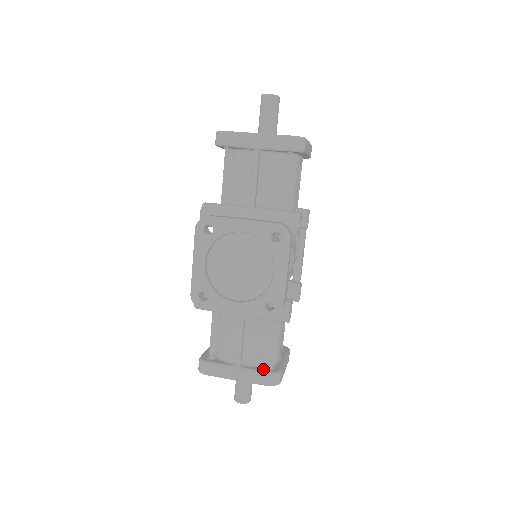
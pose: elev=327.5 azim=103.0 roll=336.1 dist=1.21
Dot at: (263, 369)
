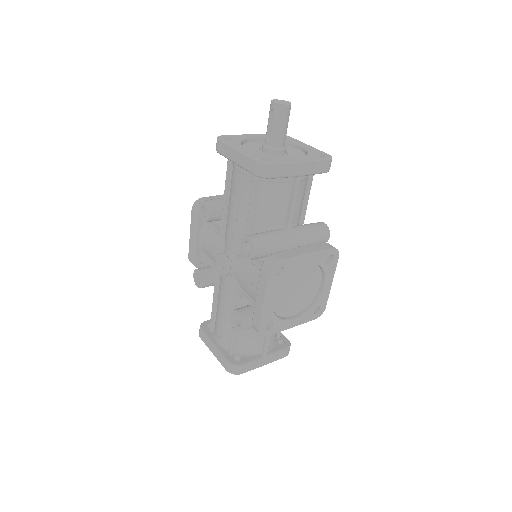
Dot at: (281, 346)
